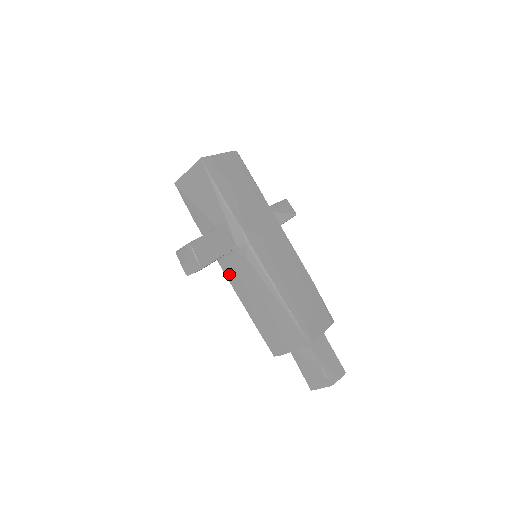
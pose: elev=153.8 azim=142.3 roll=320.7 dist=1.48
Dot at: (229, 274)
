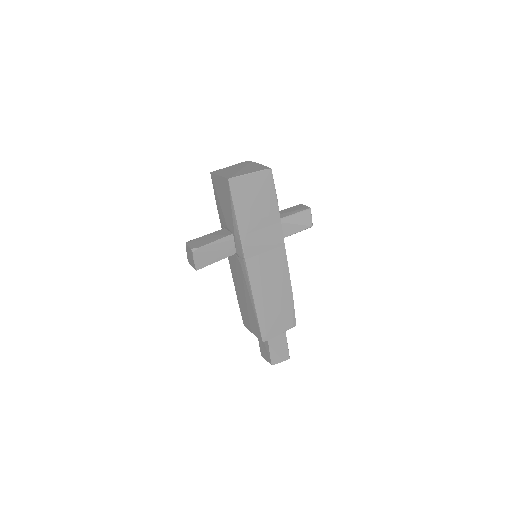
Dot at: (230, 260)
